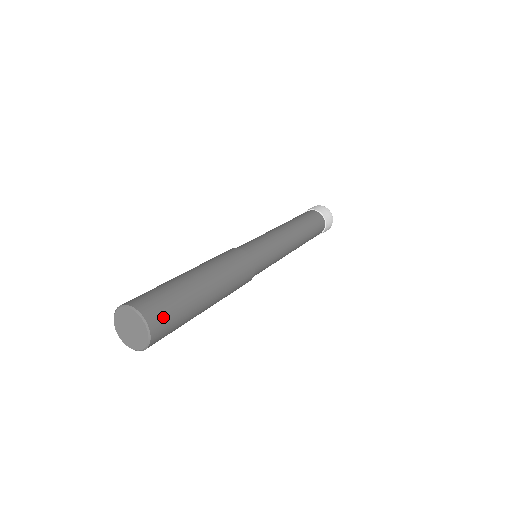
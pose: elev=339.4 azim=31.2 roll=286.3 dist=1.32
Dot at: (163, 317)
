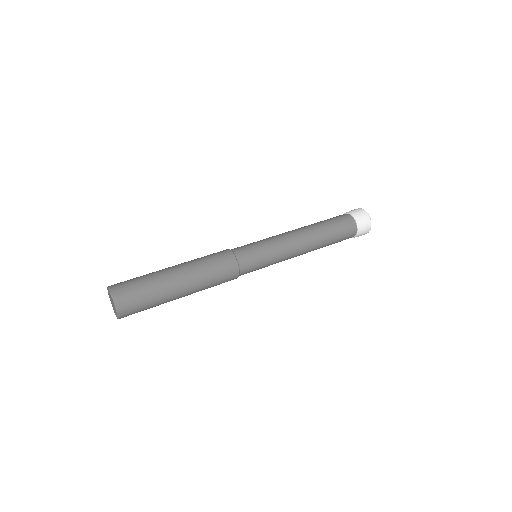
Dot at: (133, 310)
